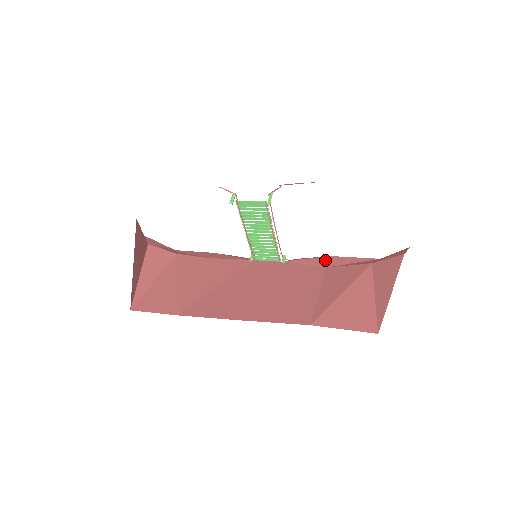
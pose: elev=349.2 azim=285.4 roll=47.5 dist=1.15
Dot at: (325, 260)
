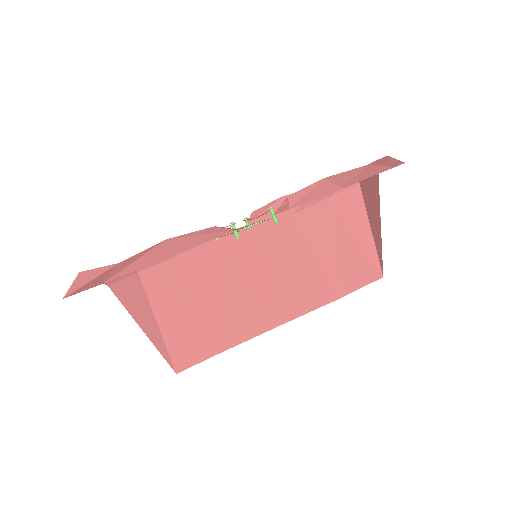
Dot at: occluded
